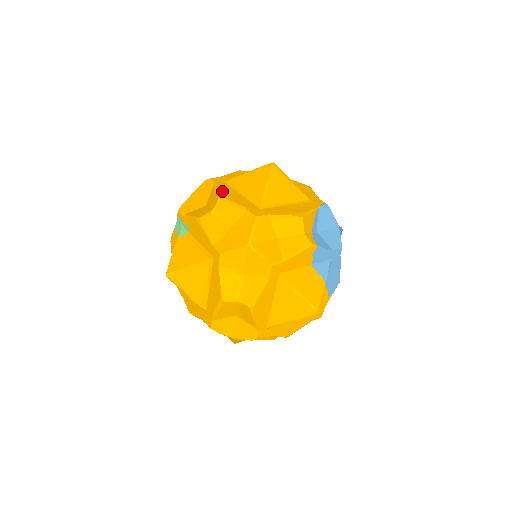
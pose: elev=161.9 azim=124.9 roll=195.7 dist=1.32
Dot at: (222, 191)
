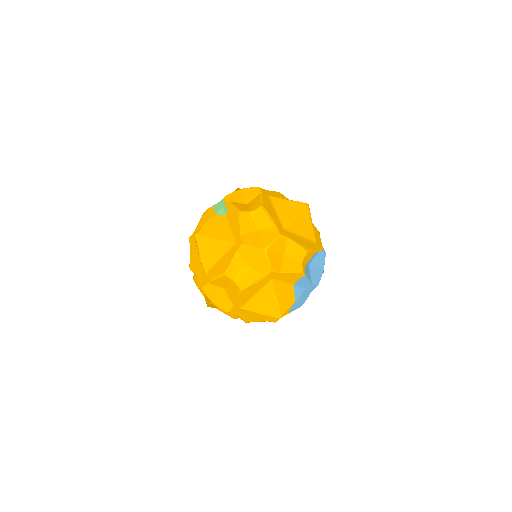
Dot at: (265, 202)
